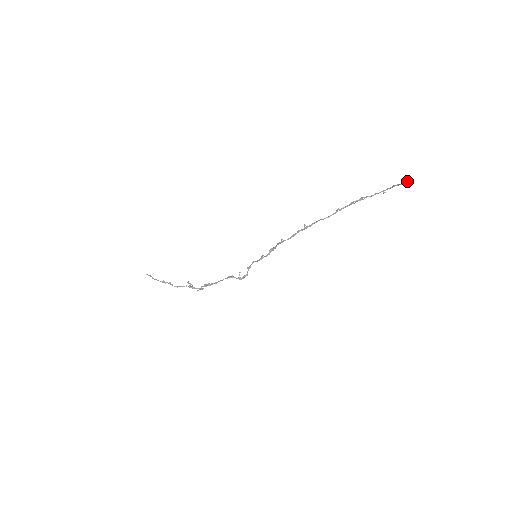
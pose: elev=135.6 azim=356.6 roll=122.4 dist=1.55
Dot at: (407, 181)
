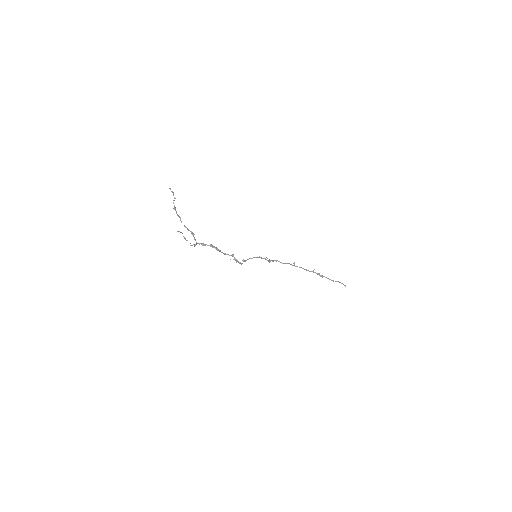
Dot at: occluded
